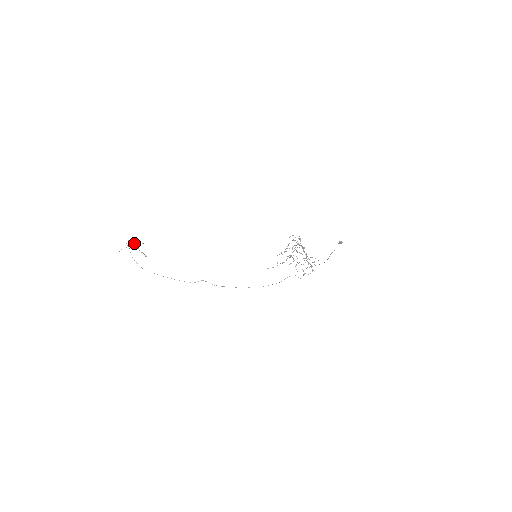
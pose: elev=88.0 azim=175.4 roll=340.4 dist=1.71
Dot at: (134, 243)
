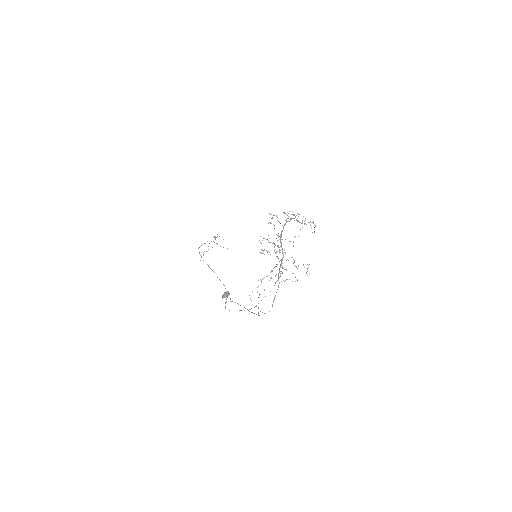
Dot at: (214, 237)
